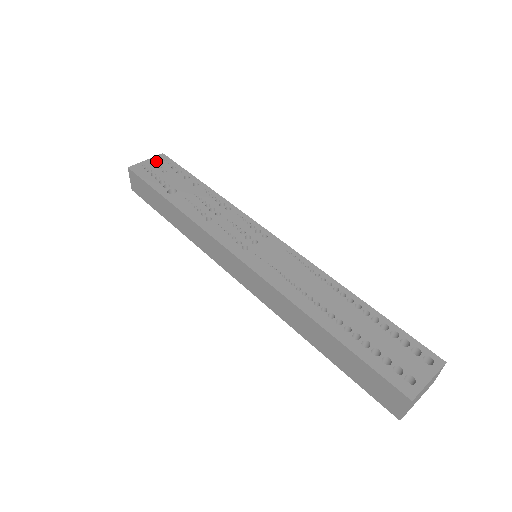
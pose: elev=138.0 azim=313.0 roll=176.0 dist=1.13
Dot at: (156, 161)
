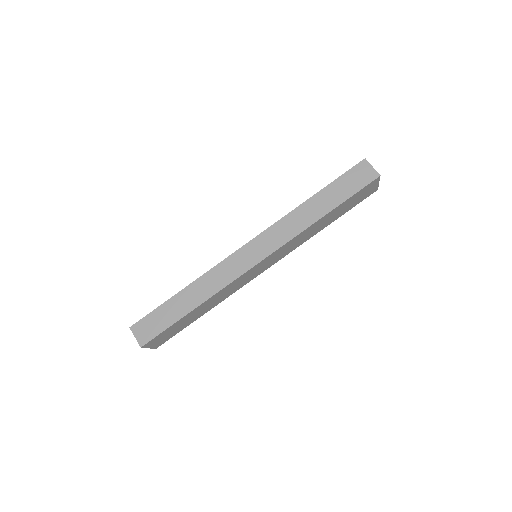
Dot at: occluded
